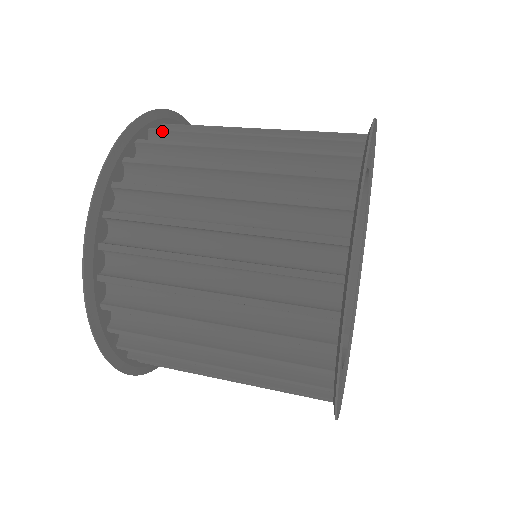
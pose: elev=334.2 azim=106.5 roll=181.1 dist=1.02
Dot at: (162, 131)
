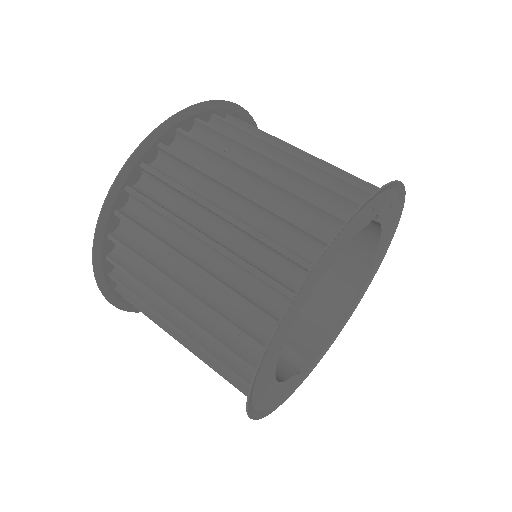
Dot at: (222, 120)
